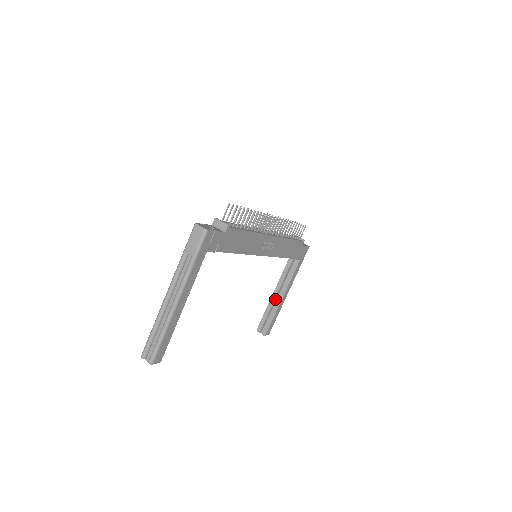
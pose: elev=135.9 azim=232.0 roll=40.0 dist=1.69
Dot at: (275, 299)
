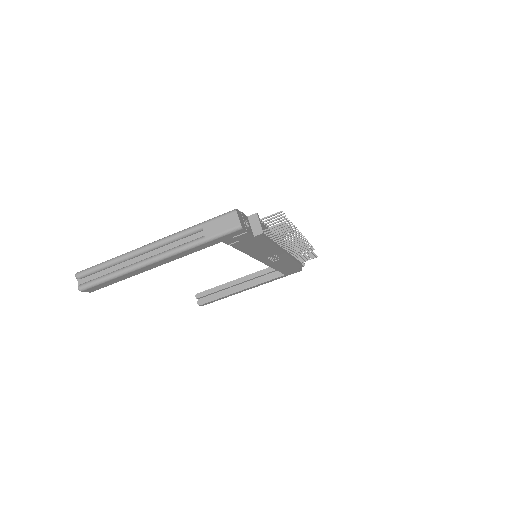
Dot at: (234, 285)
